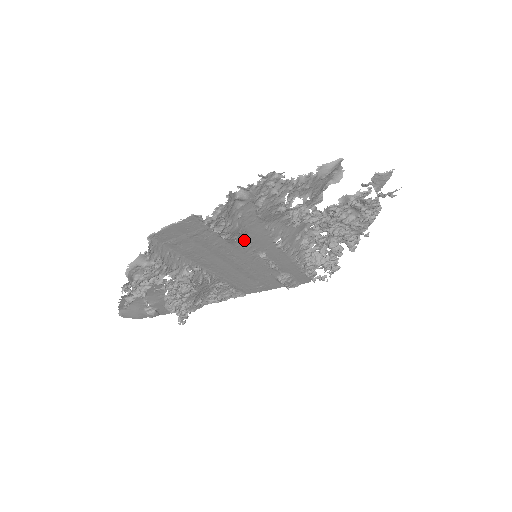
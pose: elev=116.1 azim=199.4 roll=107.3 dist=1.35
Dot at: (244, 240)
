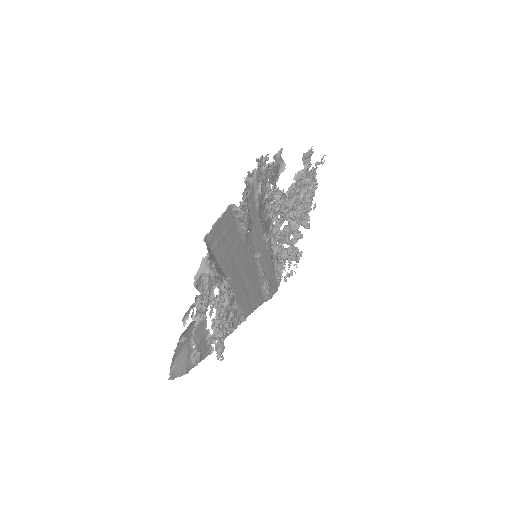
Dot at: (249, 237)
